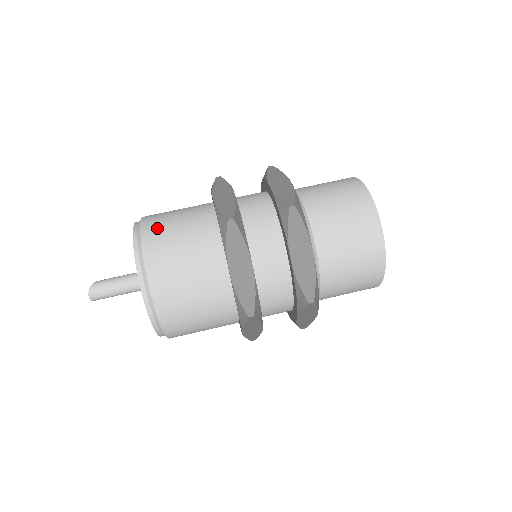
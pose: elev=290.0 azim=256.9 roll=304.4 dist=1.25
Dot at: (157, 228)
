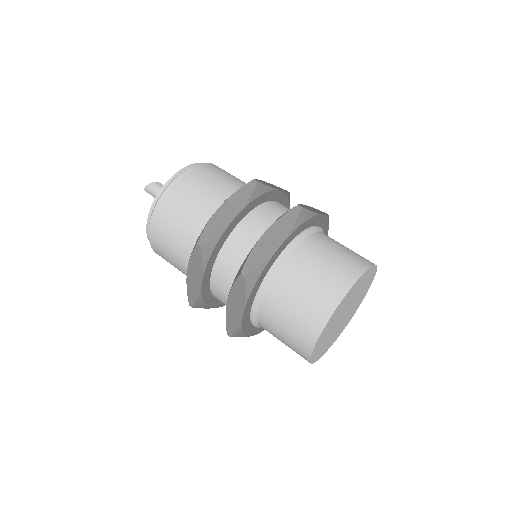
Dot at: (177, 195)
